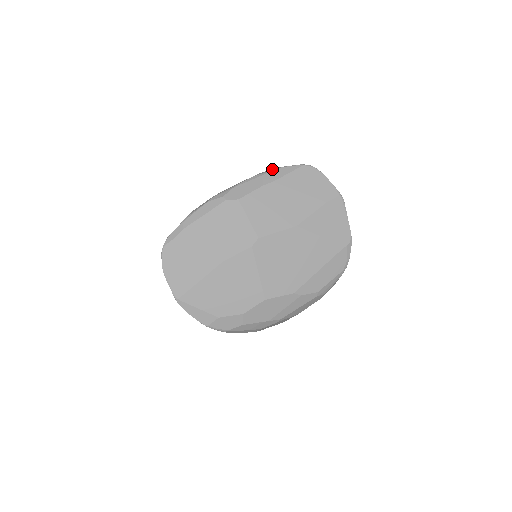
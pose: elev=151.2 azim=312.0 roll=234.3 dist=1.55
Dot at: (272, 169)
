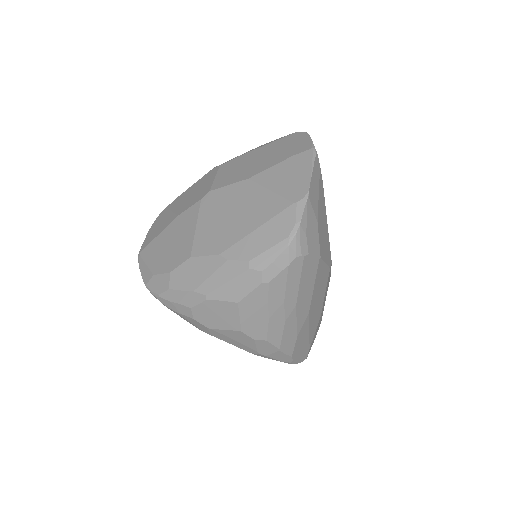
Dot at: occluded
